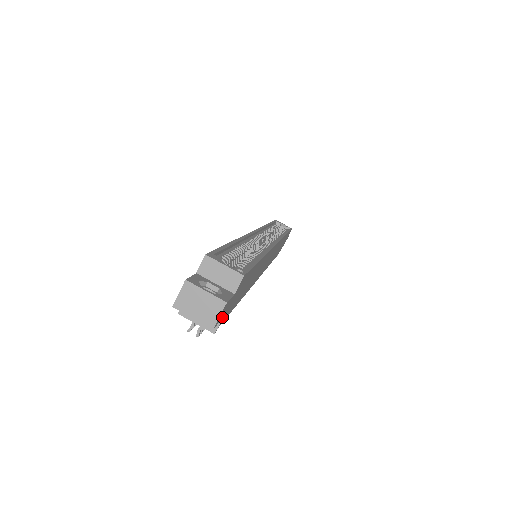
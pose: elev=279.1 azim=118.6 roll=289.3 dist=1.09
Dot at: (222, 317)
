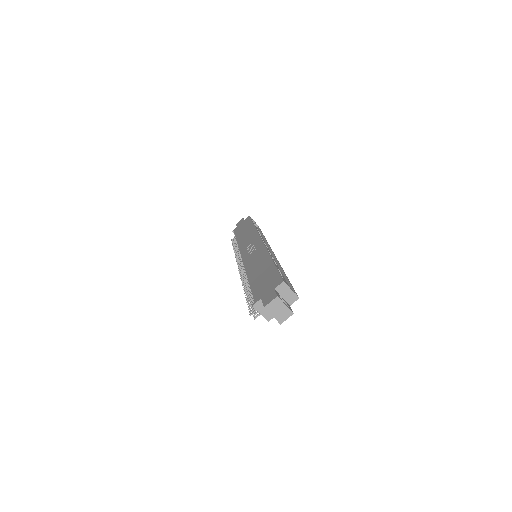
Dot at: occluded
